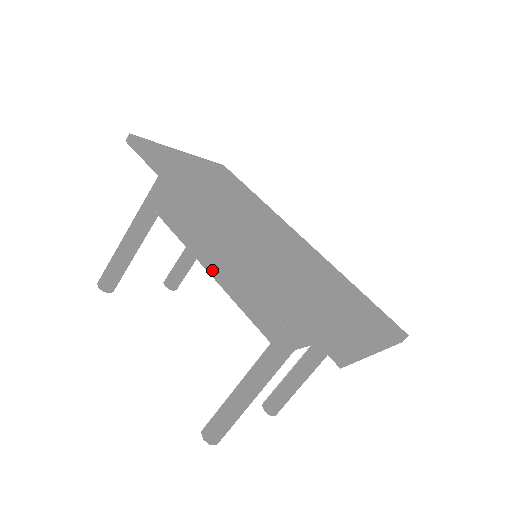
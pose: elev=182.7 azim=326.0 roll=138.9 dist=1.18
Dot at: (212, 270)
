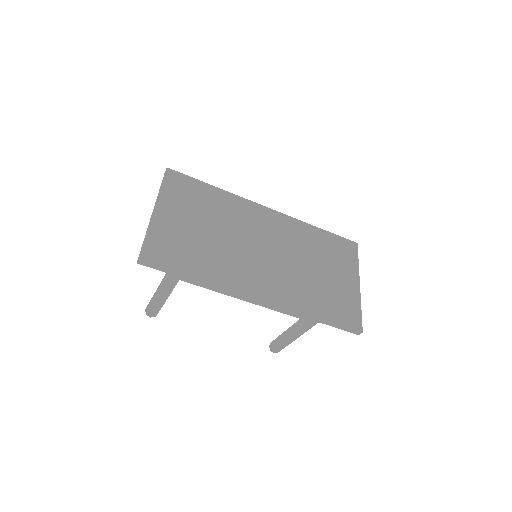
Dot at: (251, 301)
